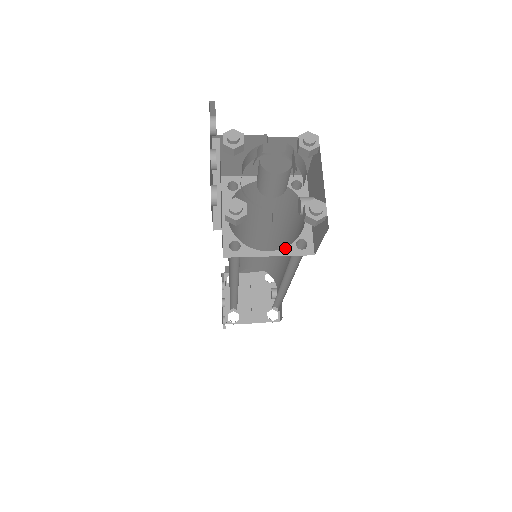
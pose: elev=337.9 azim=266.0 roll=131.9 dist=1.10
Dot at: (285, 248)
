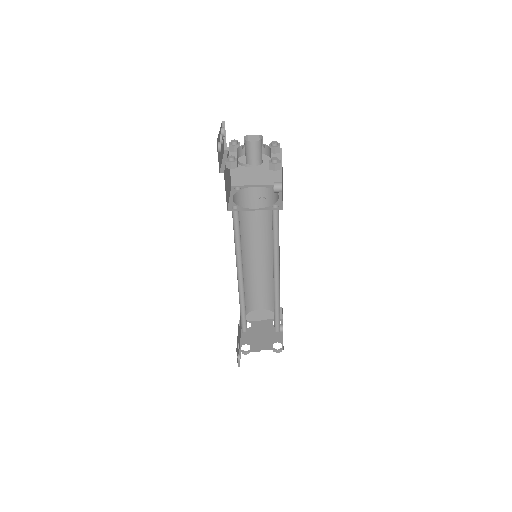
Dot at: (265, 208)
